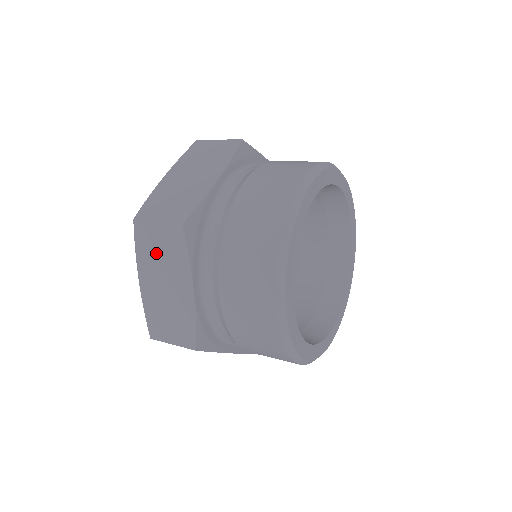
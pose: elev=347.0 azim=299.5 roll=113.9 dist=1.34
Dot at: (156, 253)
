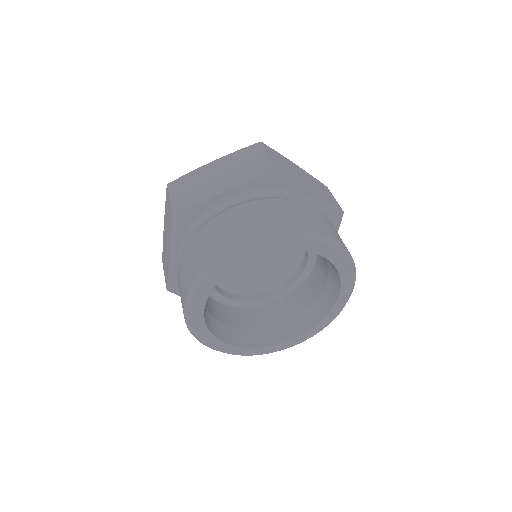
Dot at: occluded
